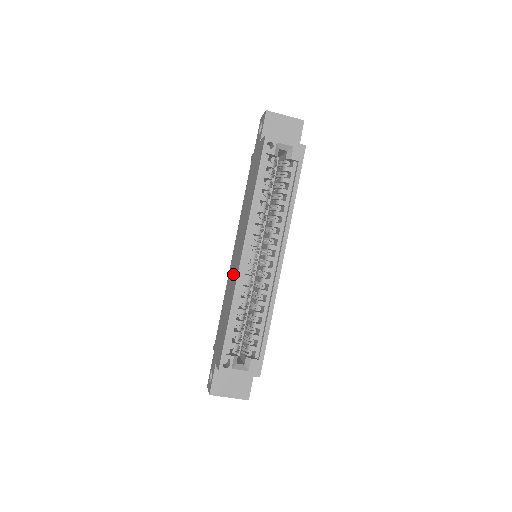
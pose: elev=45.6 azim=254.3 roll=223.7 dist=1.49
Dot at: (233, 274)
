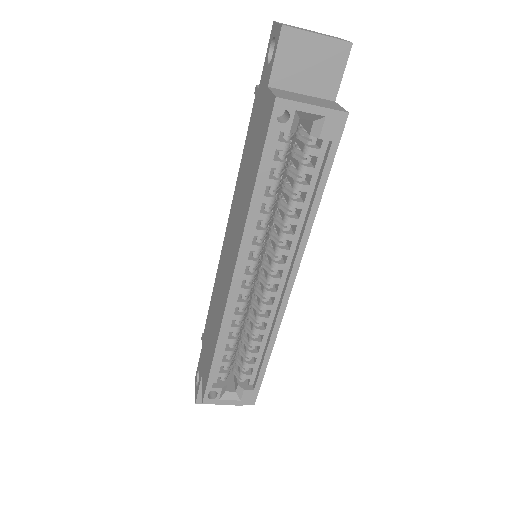
Dot at: (222, 285)
